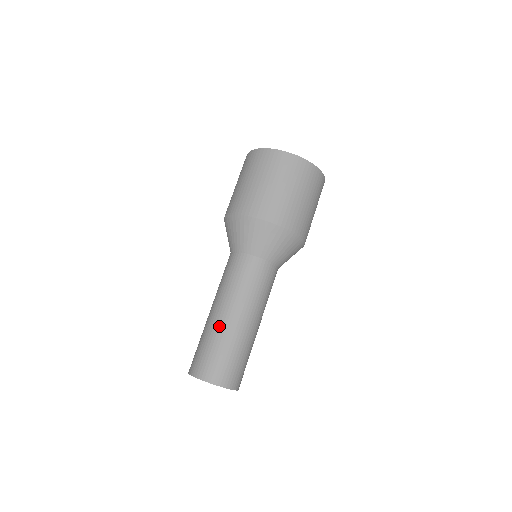
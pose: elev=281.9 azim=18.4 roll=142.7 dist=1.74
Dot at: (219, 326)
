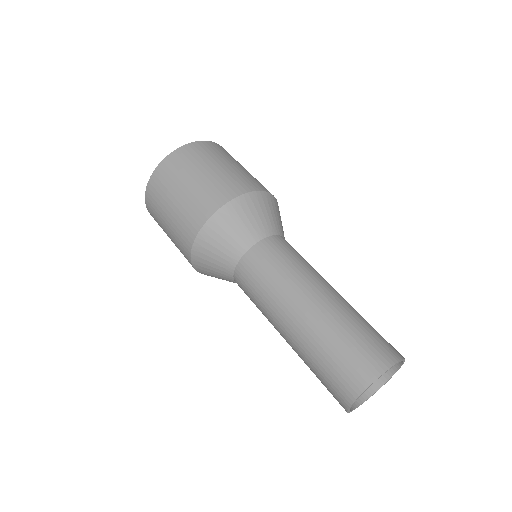
Dot at: (338, 305)
